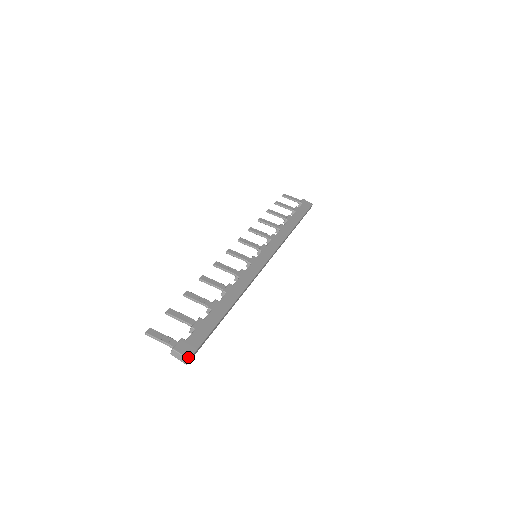
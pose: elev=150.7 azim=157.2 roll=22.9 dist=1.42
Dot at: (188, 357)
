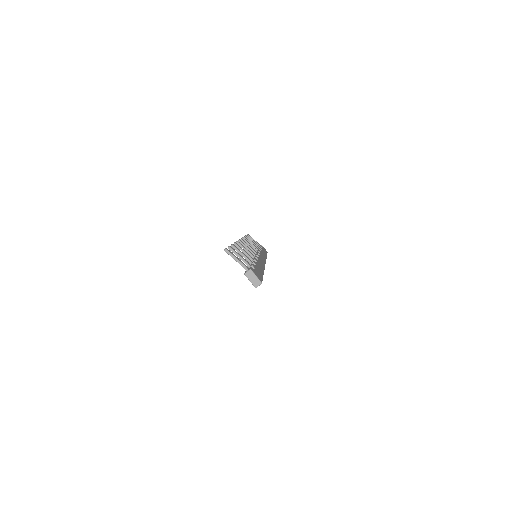
Dot at: (261, 281)
